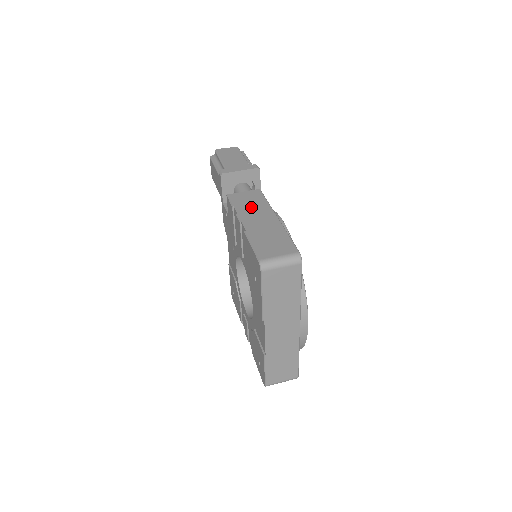
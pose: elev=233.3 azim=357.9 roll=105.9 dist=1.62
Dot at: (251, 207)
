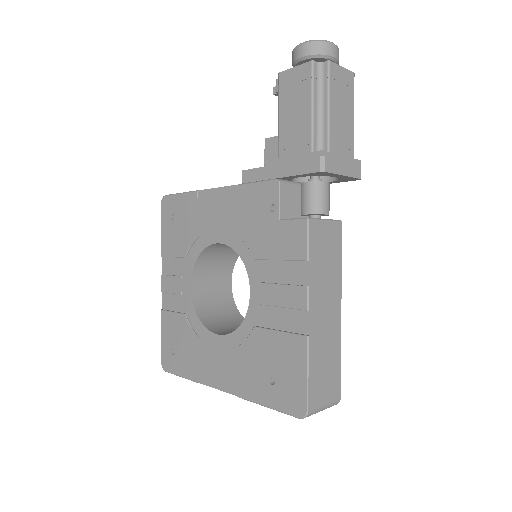
Dot at: (325, 273)
